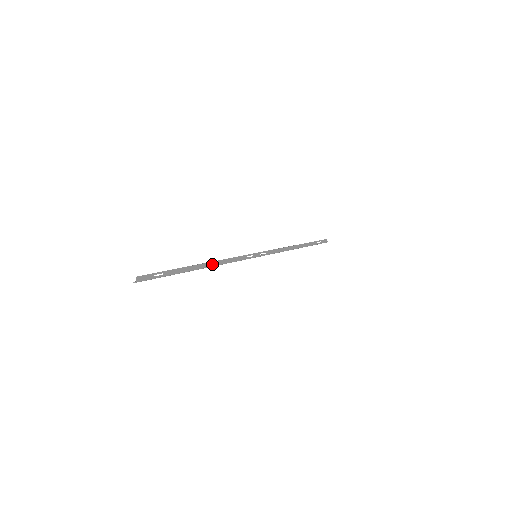
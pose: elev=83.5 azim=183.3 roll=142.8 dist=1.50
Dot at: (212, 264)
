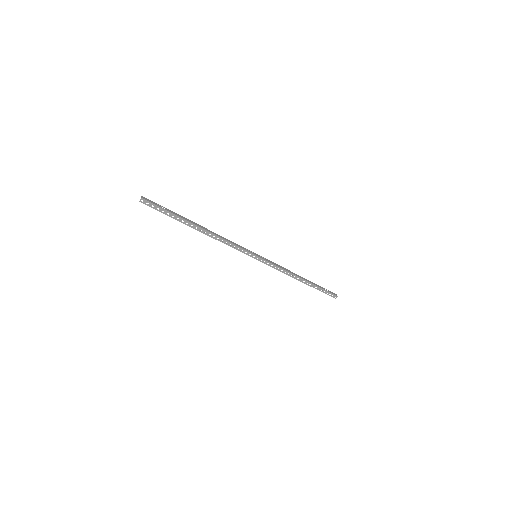
Dot at: (211, 232)
